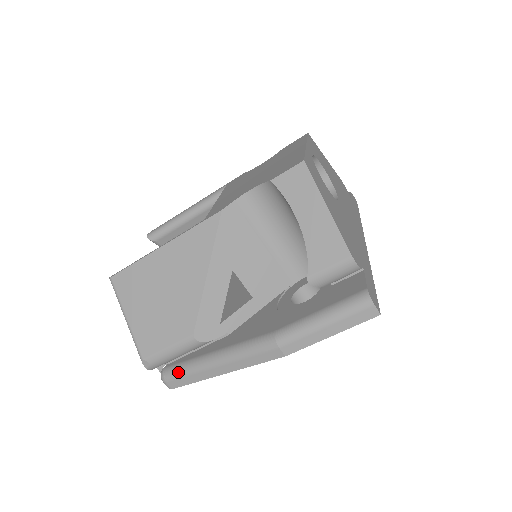
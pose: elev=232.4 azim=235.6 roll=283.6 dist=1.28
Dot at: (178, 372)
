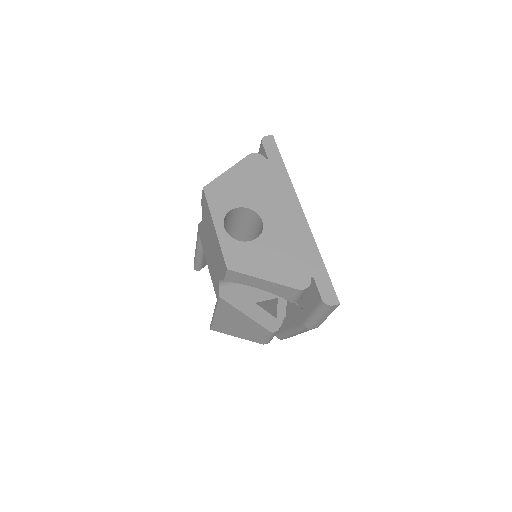
Dot at: (283, 338)
